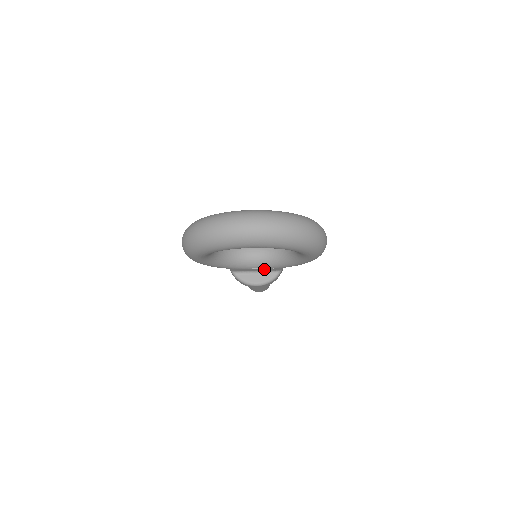
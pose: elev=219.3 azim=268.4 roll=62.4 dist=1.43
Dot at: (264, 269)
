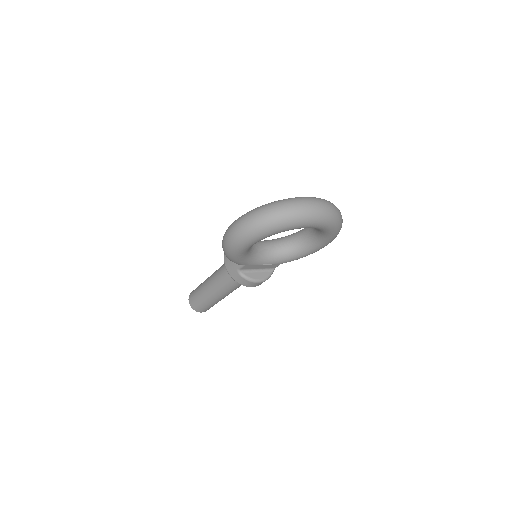
Dot at: (267, 266)
